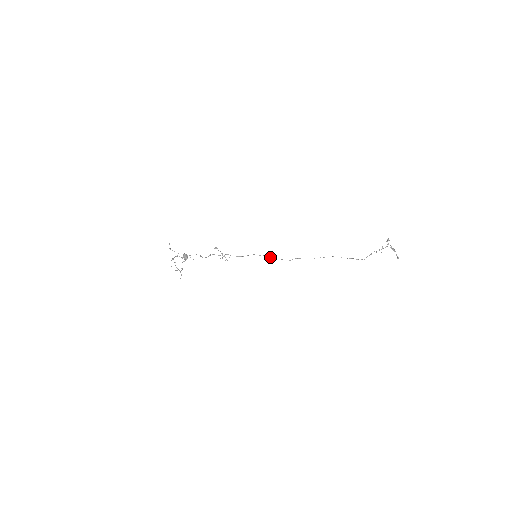
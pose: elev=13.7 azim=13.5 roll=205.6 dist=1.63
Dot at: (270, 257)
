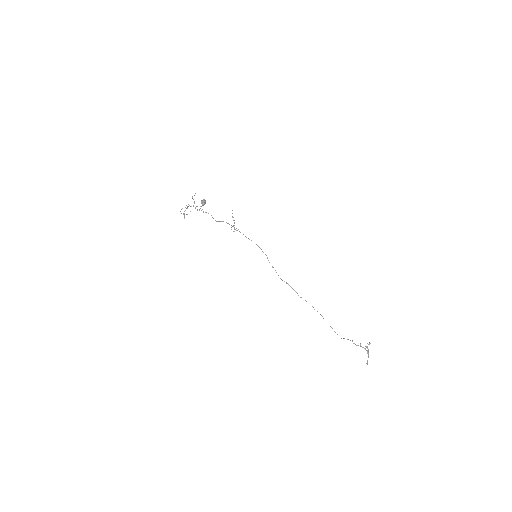
Dot at: occluded
